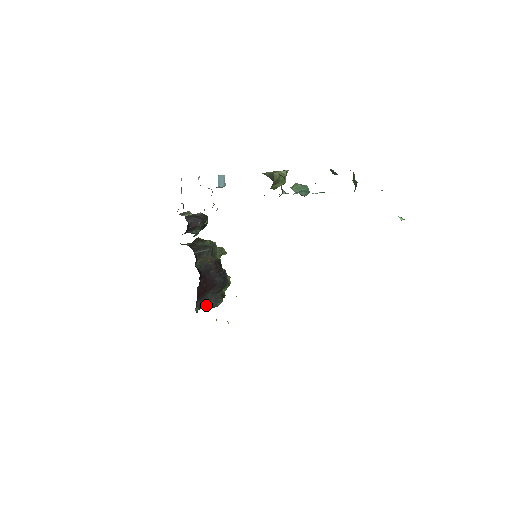
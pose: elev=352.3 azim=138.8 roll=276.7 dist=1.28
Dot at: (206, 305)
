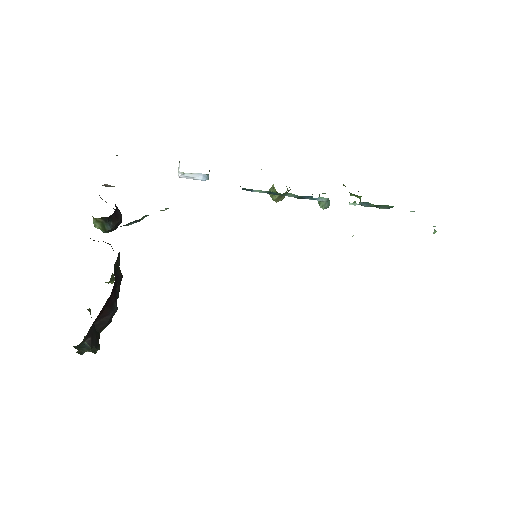
Dot at: (89, 341)
